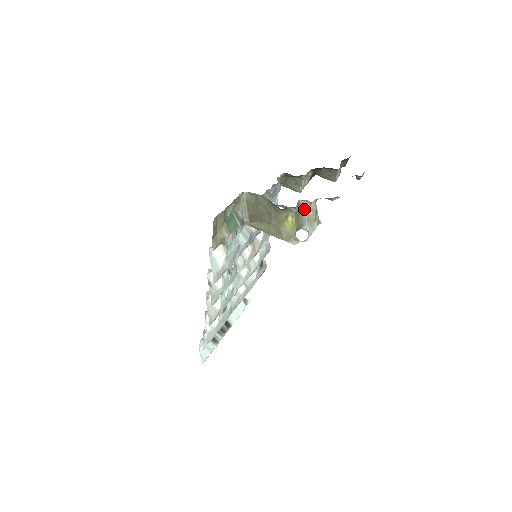
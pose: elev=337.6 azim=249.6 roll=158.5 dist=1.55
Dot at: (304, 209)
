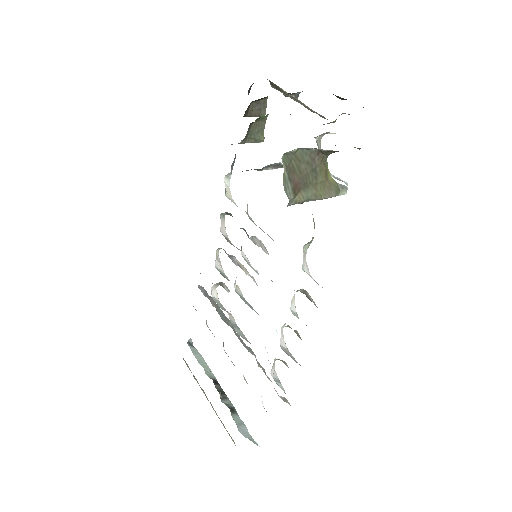
Dot at: (318, 148)
